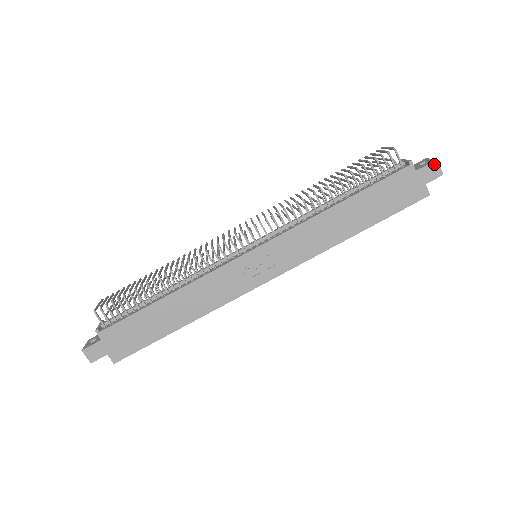
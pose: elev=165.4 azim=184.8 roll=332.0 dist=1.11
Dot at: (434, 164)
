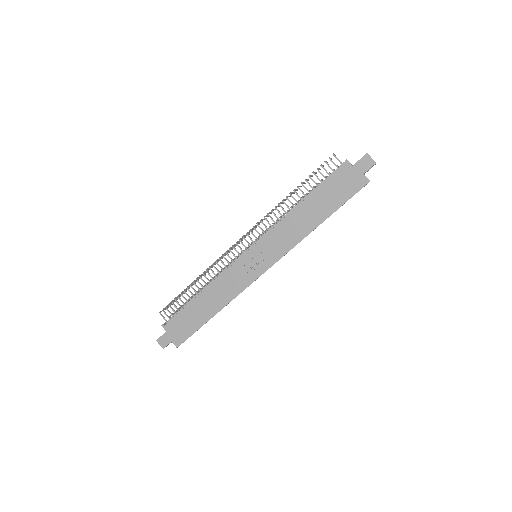
Dot at: (366, 157)
